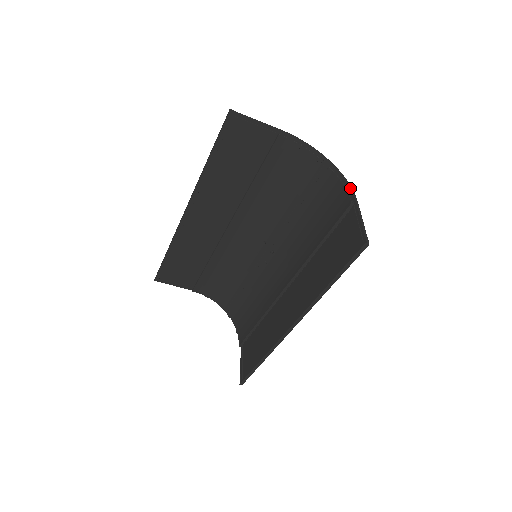
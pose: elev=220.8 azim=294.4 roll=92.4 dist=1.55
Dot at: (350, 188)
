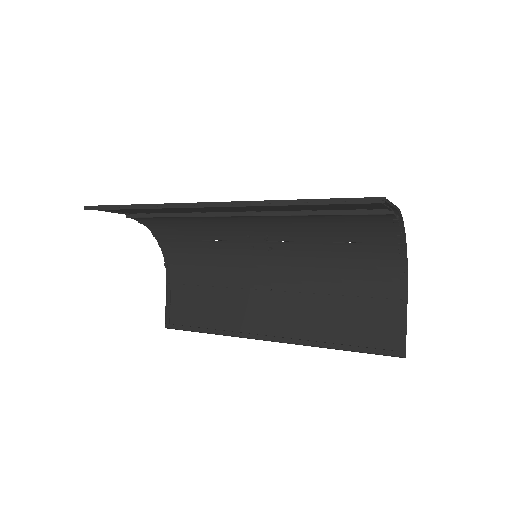
Dot at: occluded
